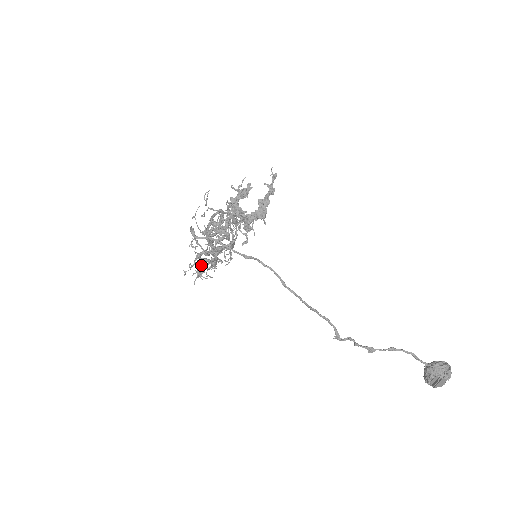
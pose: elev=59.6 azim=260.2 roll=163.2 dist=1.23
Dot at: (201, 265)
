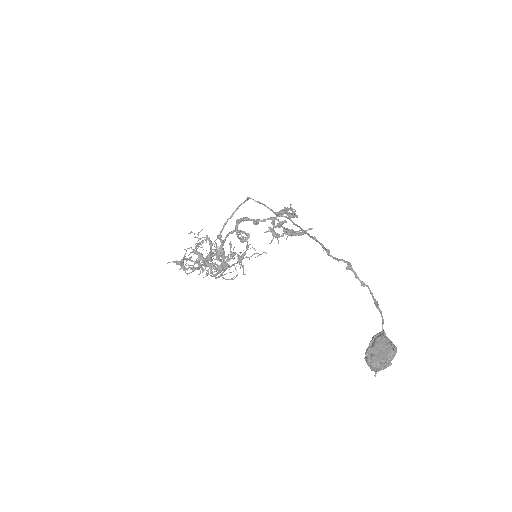
Dot at: (207, 239)
